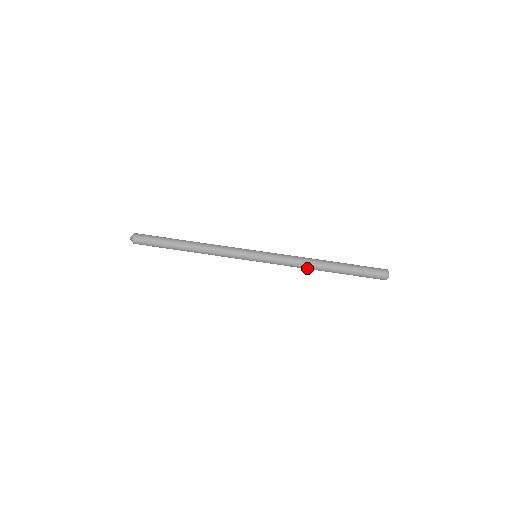
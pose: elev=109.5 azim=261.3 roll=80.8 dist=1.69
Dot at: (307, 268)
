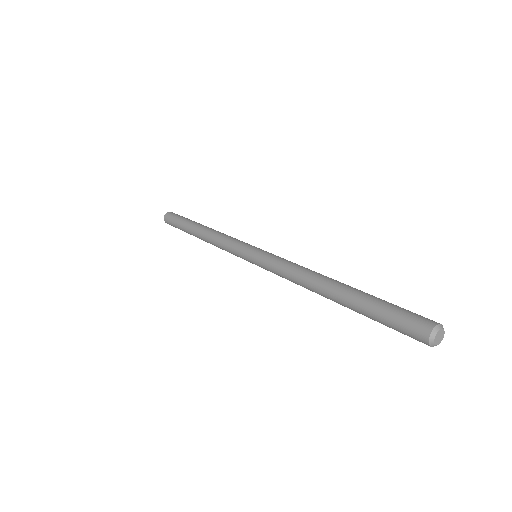
Dot at: (305, 280)
